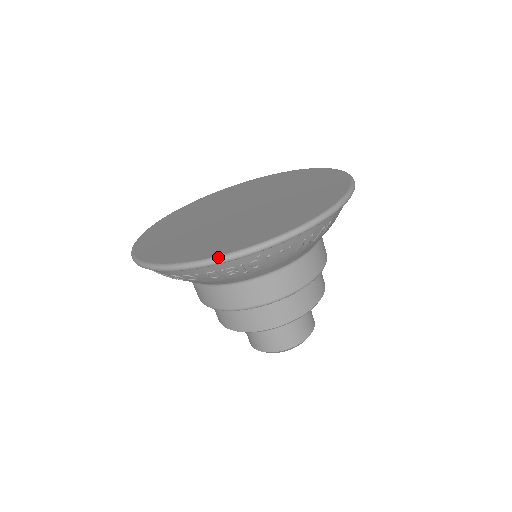
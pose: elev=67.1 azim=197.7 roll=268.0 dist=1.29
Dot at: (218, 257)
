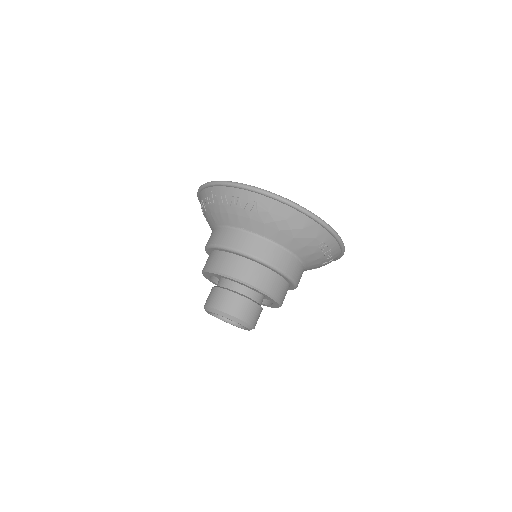
Dot at: occluded
